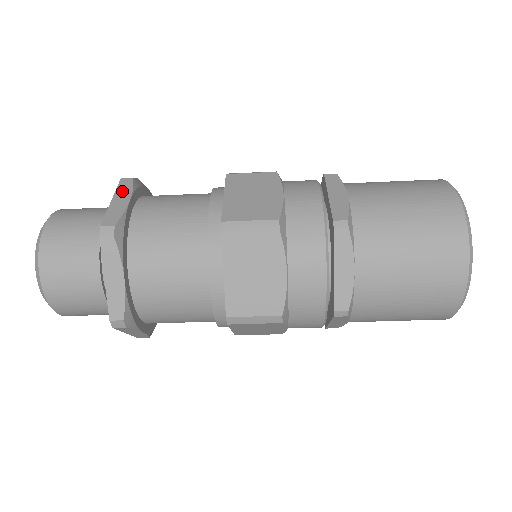
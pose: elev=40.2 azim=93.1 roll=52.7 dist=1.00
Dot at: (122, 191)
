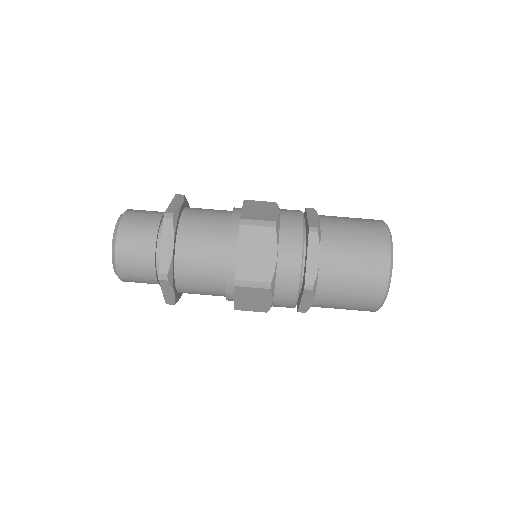
Dot at: occluded
